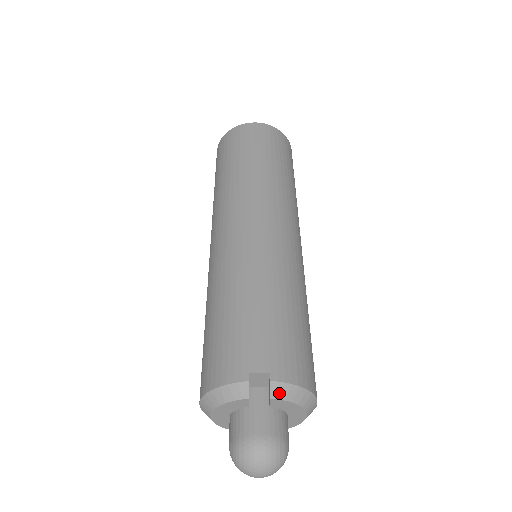
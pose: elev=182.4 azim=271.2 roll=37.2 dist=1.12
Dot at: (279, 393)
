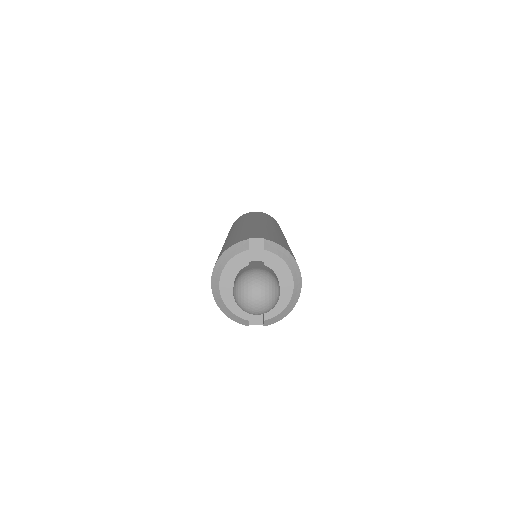
Dot at: (271, 248)
